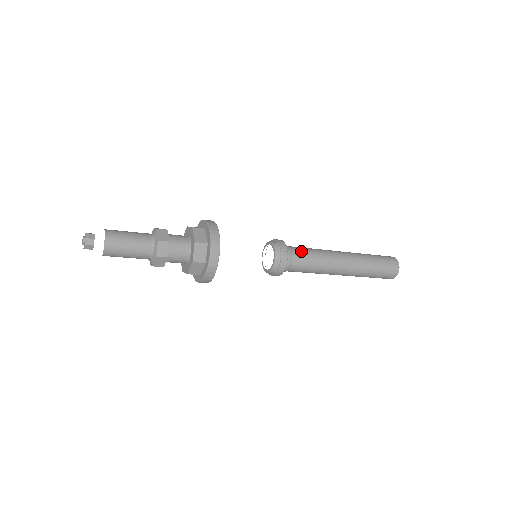
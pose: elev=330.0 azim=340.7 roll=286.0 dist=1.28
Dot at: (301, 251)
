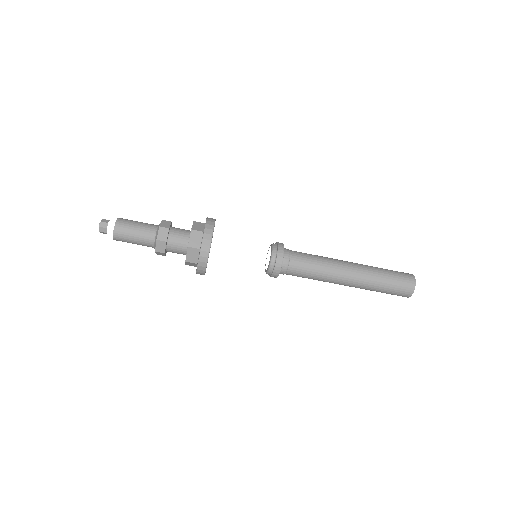
Dot at: (301, 261)
